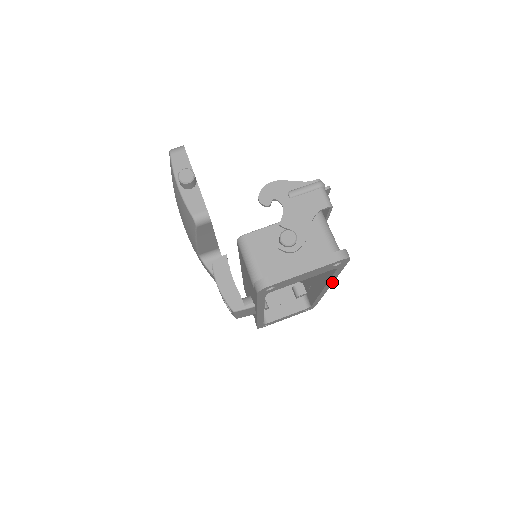
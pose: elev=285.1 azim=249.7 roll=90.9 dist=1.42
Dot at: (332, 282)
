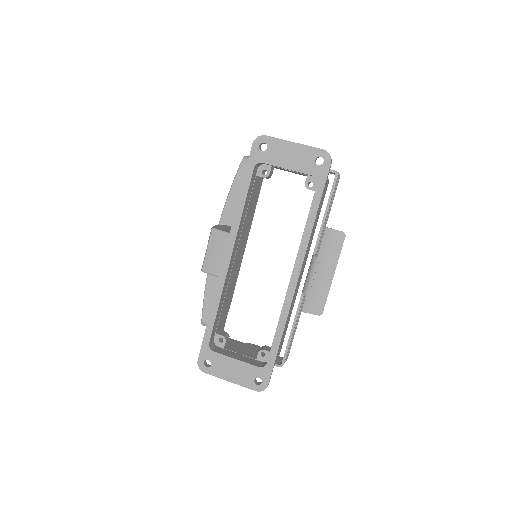
Dot at: (306, 246)
